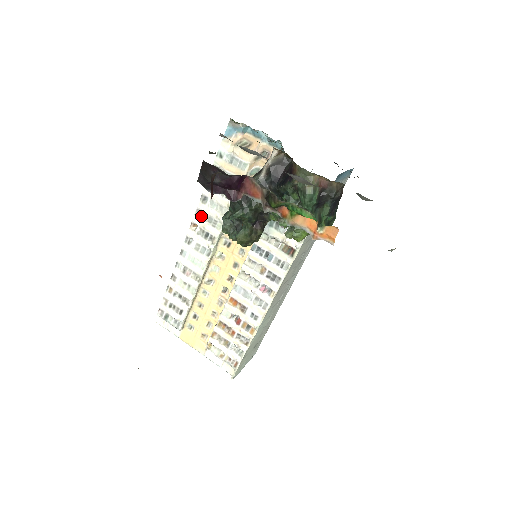
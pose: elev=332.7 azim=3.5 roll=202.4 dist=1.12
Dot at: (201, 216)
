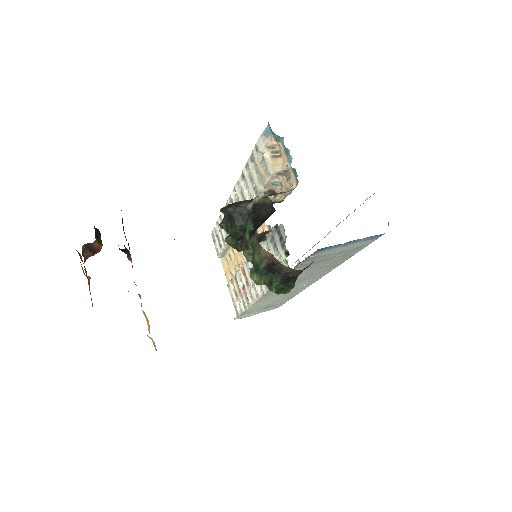
Dot at: (240, 188)
